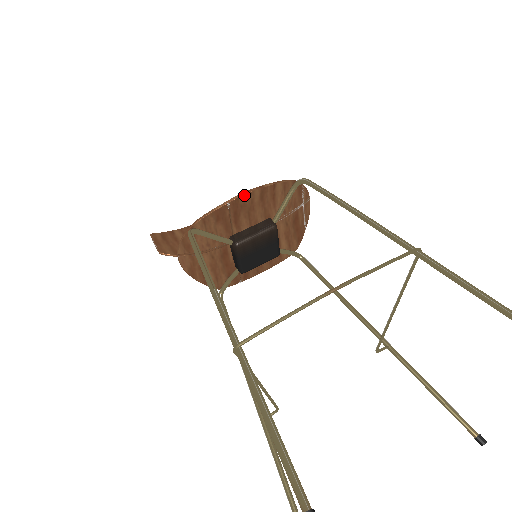
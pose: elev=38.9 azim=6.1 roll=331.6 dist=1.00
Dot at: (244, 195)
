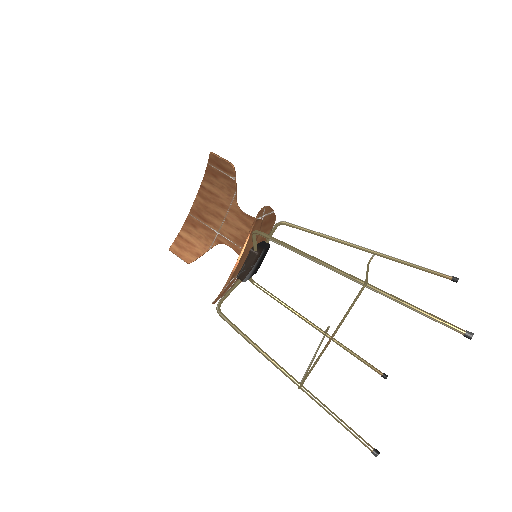
Dot at: (231, 277)
